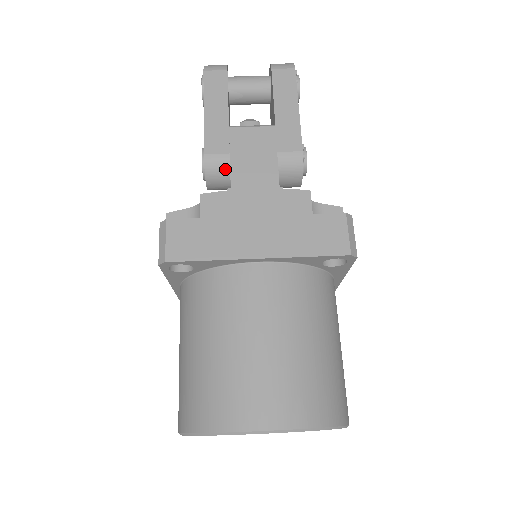
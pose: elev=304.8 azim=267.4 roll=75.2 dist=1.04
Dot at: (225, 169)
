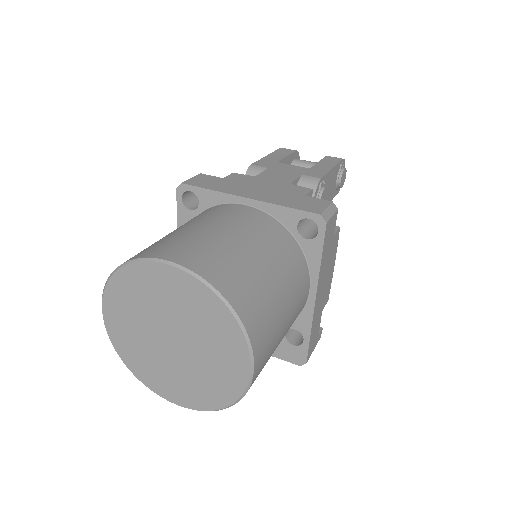
Dot at: occluded
